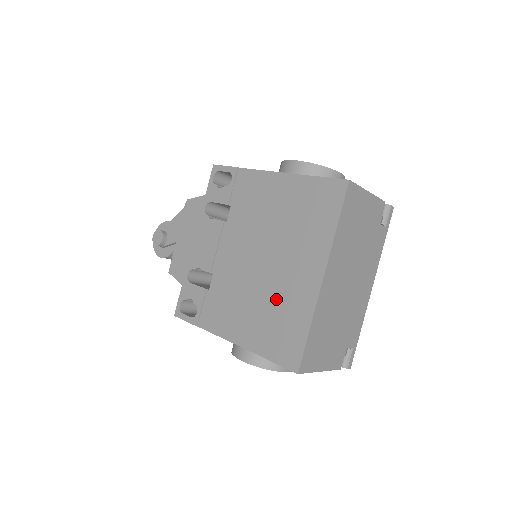
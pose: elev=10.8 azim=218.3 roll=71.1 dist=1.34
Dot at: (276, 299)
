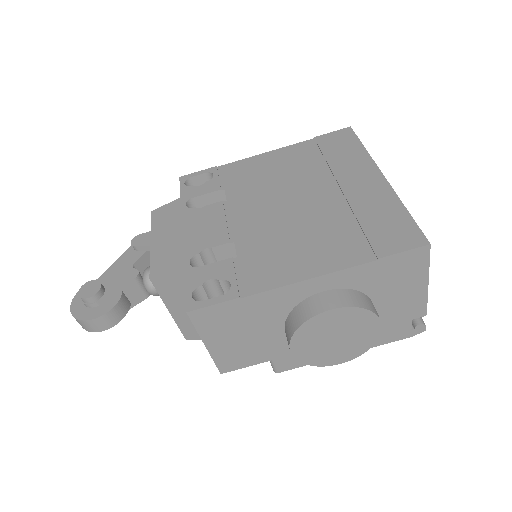
Dot at: (343, 213)
